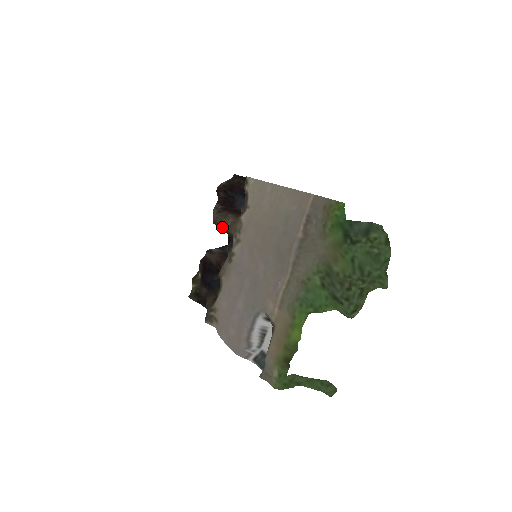
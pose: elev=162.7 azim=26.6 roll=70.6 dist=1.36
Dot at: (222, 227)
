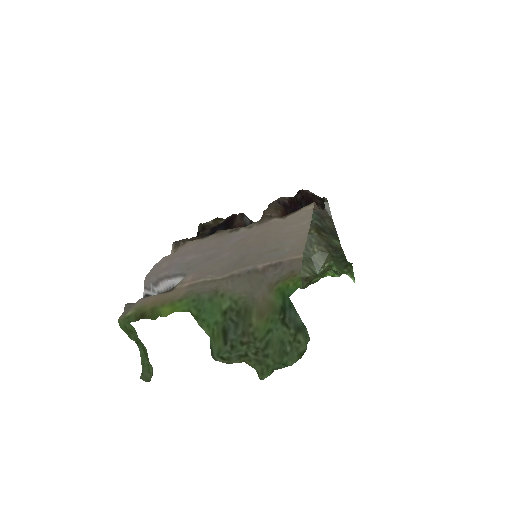
Dot at: (264, 211)
